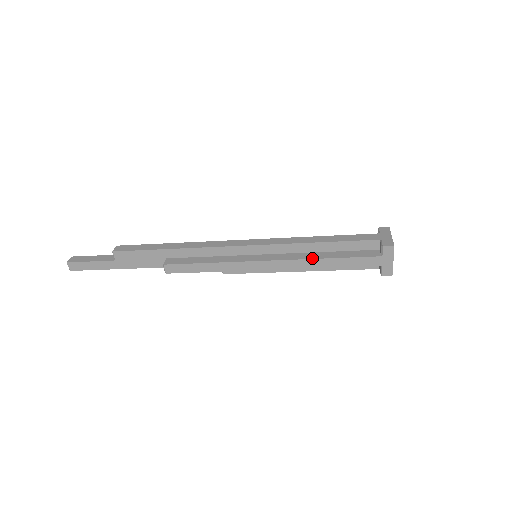
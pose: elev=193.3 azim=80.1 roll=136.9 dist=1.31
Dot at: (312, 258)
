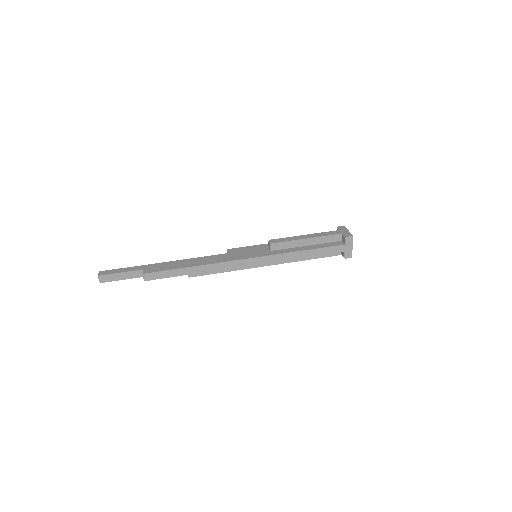
Dot at: (297, 261)
